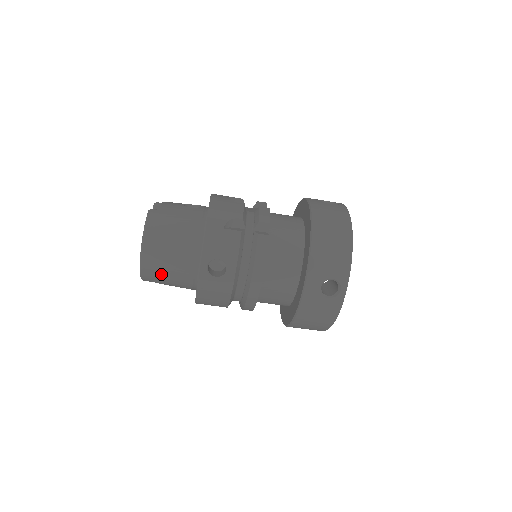
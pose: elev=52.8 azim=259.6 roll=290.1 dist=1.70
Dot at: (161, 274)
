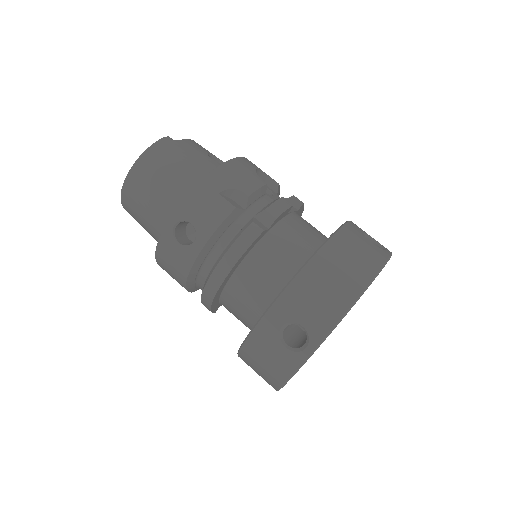
Dot at: (137, 210)
